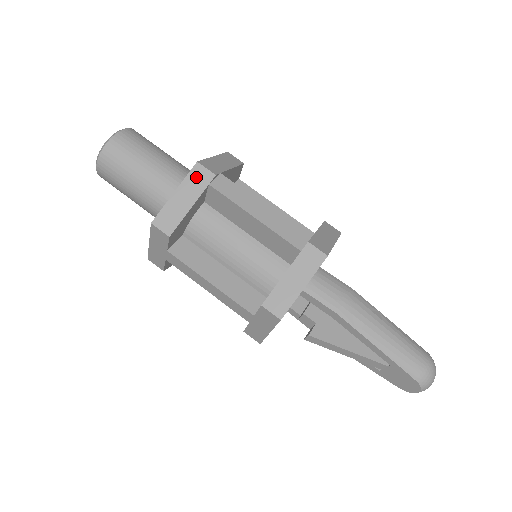
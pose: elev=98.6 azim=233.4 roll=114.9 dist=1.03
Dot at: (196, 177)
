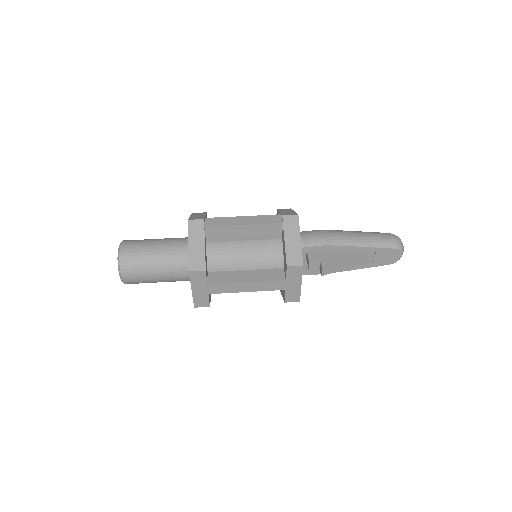
Dot at: (194, 228)
